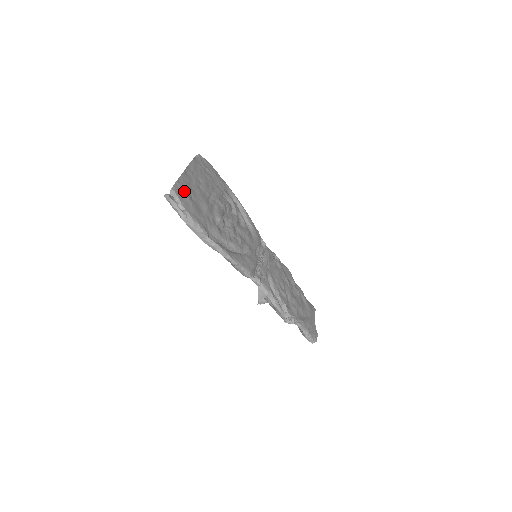
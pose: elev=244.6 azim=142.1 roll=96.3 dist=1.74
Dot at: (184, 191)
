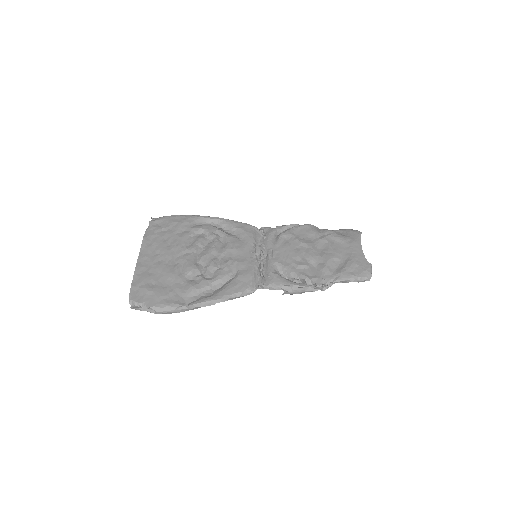
Dot at: (142, 288)
